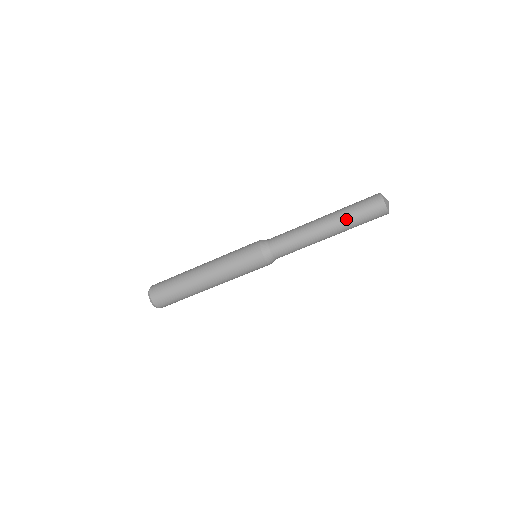
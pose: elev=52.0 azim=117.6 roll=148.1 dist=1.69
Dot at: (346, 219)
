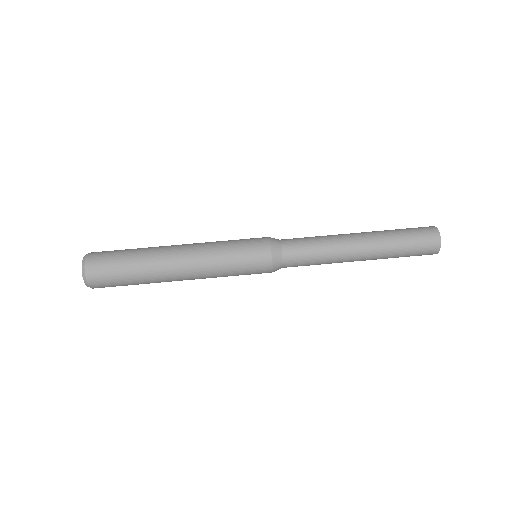
Dot at: occluded
